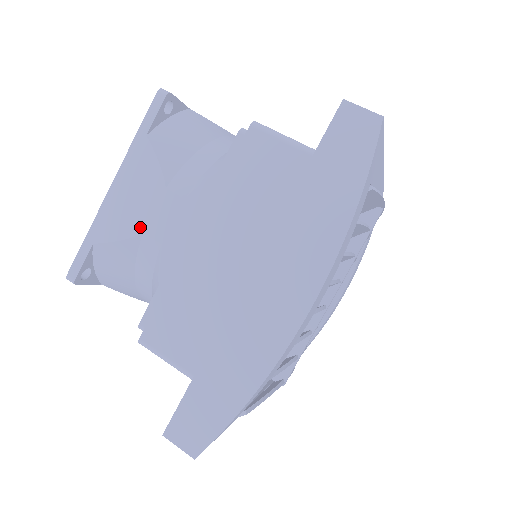
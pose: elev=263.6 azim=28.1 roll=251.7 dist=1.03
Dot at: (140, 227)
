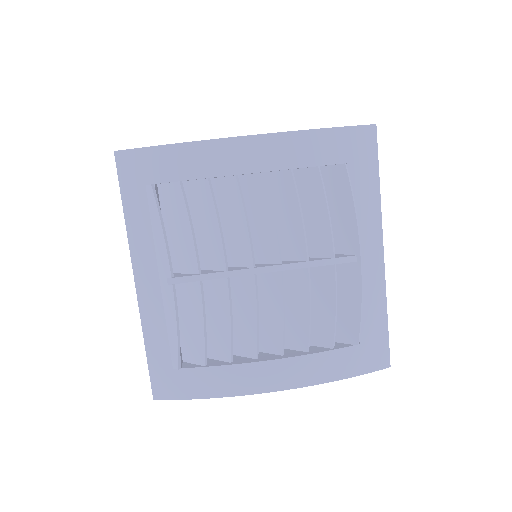
Dot at: occluded
